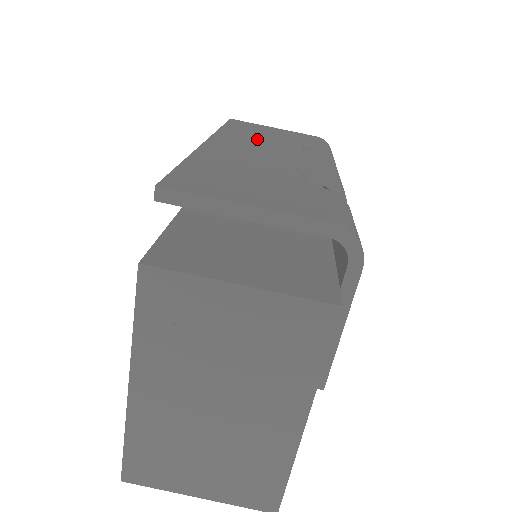
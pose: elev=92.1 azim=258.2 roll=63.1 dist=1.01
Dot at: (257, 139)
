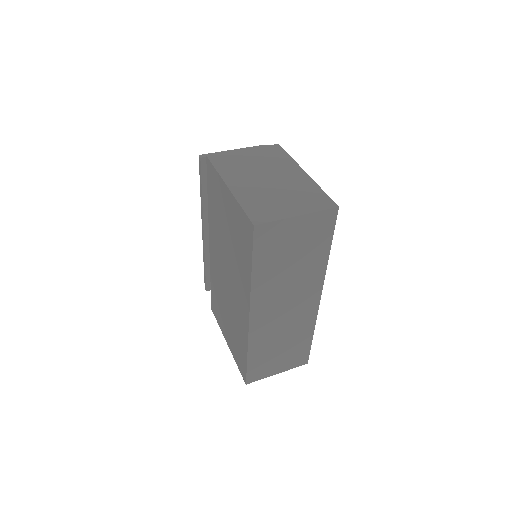
Dot at: occluded
